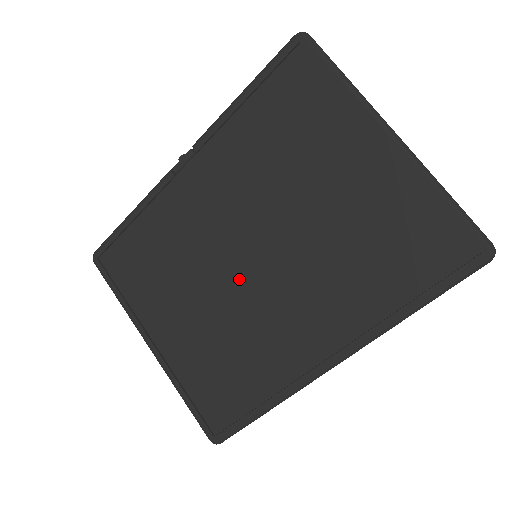
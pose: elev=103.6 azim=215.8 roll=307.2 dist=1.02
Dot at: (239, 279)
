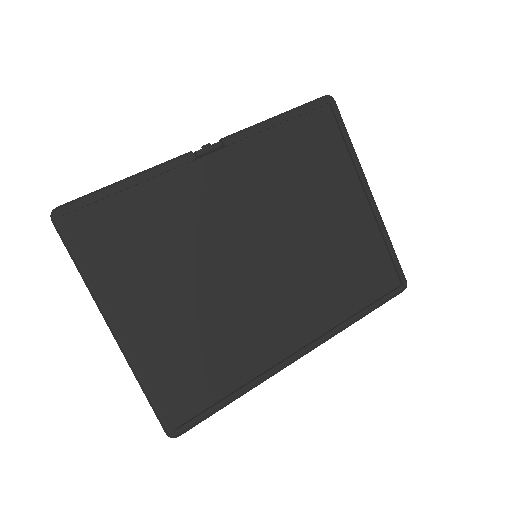
Dot at: (238, 273)
